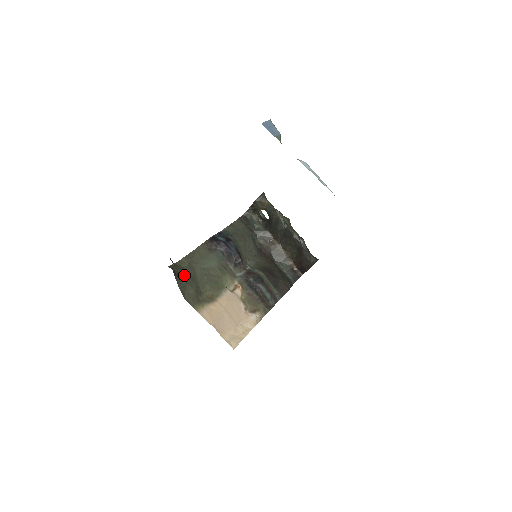
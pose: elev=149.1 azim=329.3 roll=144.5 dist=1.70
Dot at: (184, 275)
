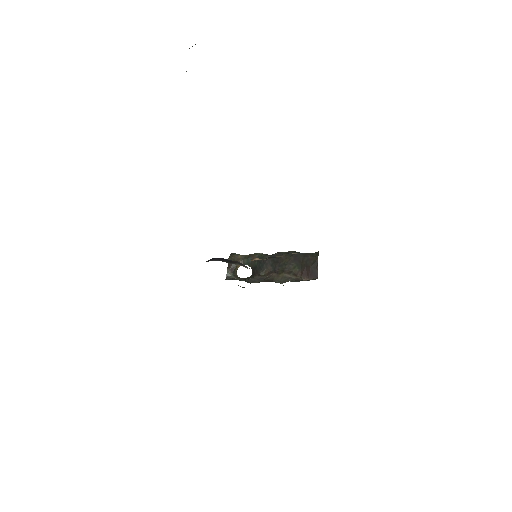
Dot at: occluded
